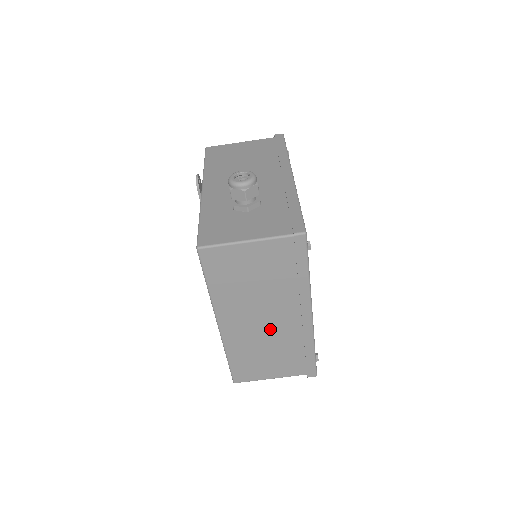
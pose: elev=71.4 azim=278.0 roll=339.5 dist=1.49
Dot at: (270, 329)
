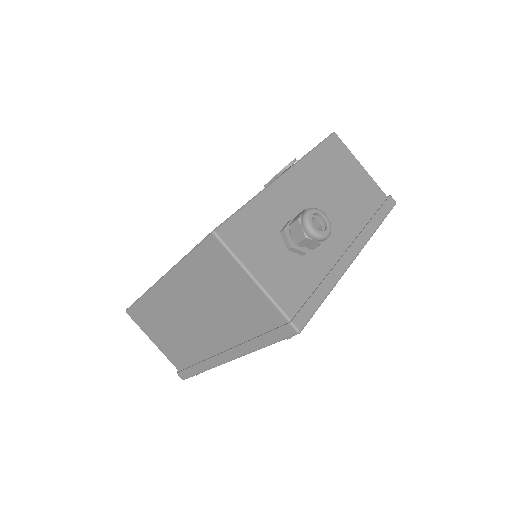
Dot at: (192, 327)
